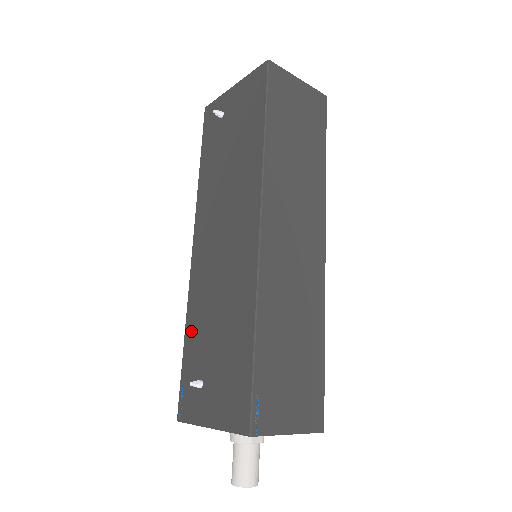
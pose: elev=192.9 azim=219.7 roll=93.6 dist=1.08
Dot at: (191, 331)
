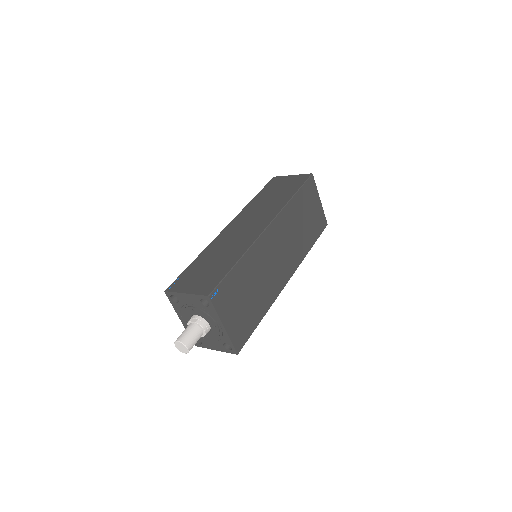
Dot at: occluded
